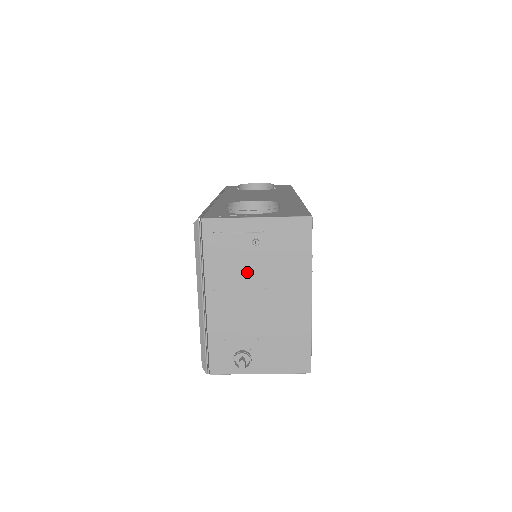
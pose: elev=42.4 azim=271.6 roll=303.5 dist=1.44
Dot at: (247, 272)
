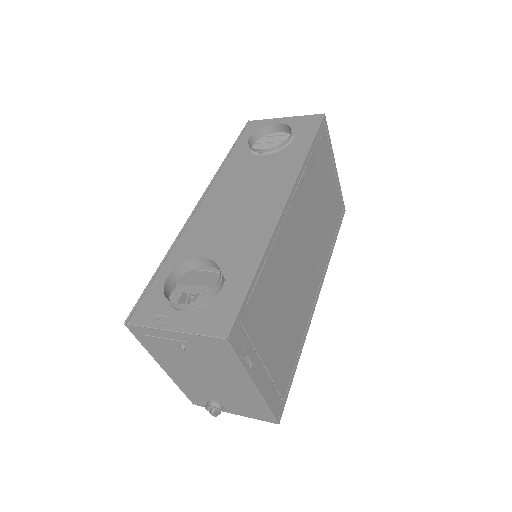
Dot at: (188, 362)
